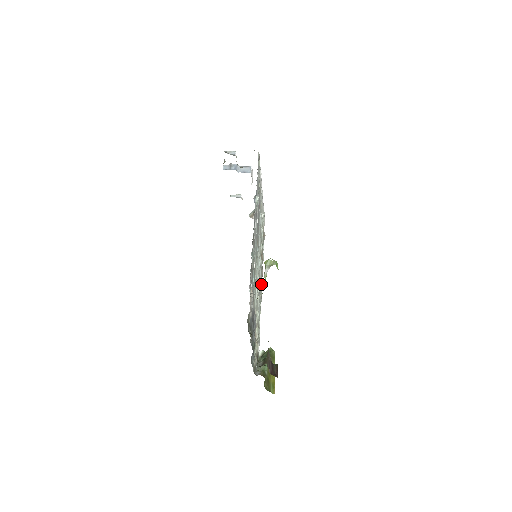
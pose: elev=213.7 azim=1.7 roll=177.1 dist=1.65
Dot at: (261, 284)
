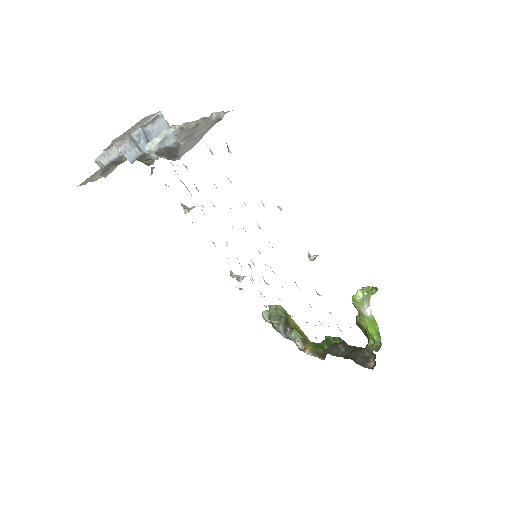
Dot at: occluded
